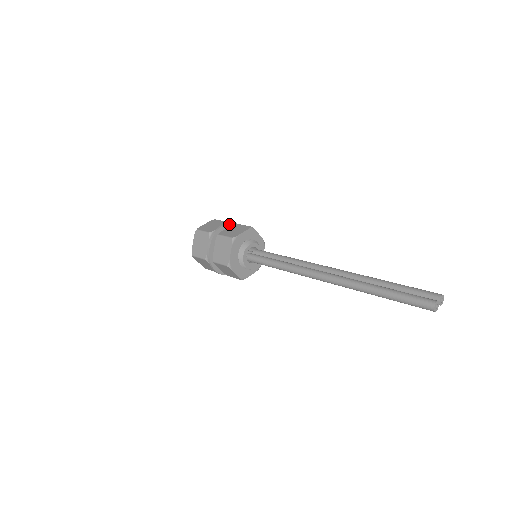
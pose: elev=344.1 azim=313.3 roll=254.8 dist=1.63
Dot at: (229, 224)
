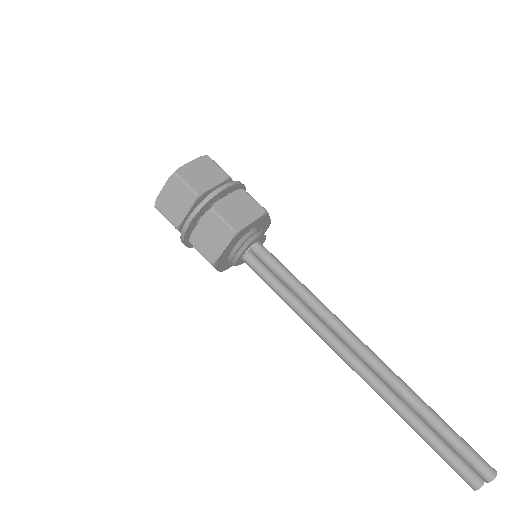
Dot at: (199, 211)
